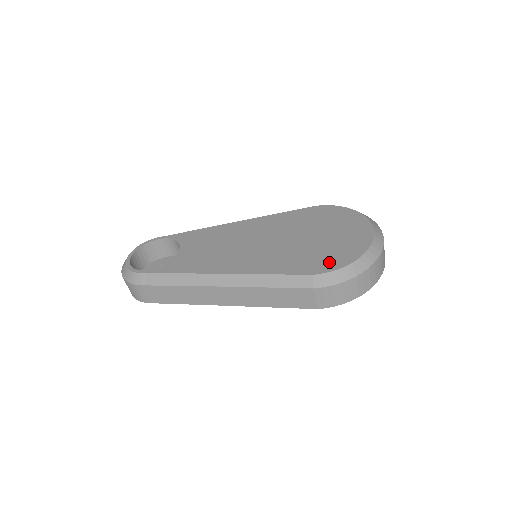
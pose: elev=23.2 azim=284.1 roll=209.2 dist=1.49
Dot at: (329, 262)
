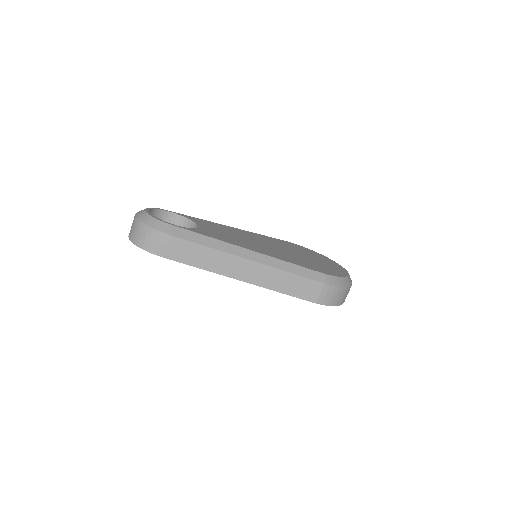
Dot at: (330, 271)
